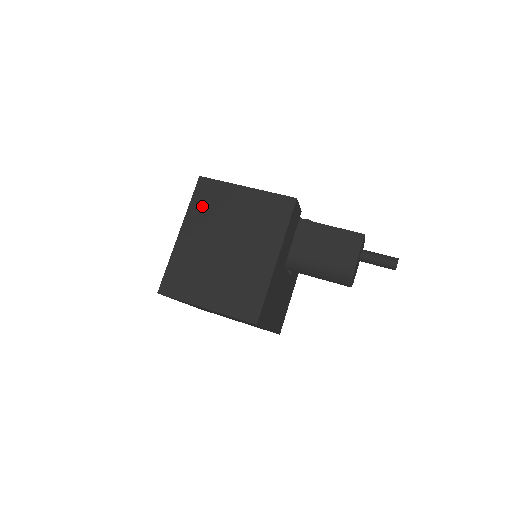
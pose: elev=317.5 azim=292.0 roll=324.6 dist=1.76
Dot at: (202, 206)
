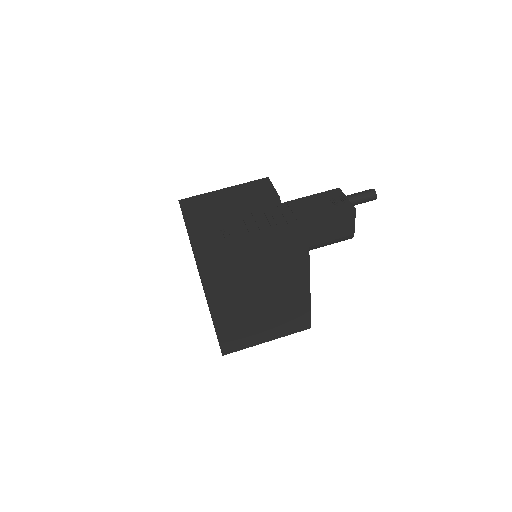
Dot at: (221, 296)
